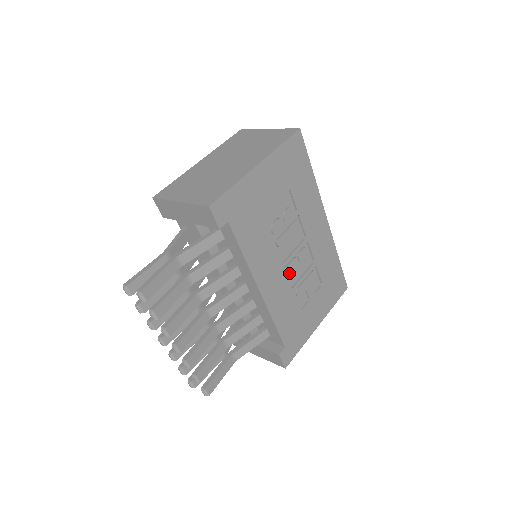
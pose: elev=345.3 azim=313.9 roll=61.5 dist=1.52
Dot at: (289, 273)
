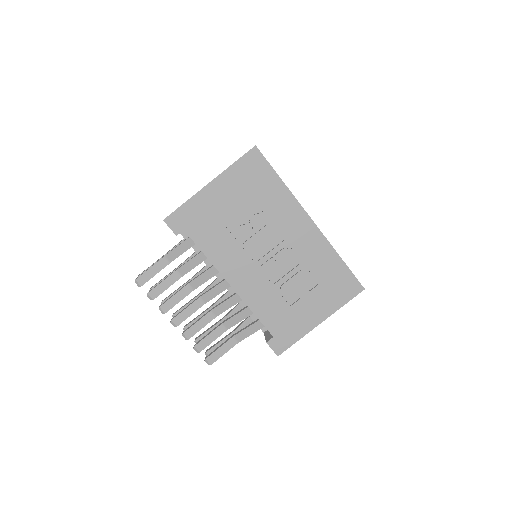
Dot at: (266, 271)
